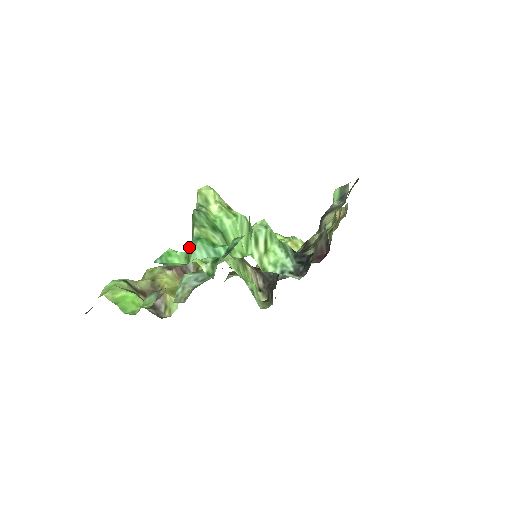
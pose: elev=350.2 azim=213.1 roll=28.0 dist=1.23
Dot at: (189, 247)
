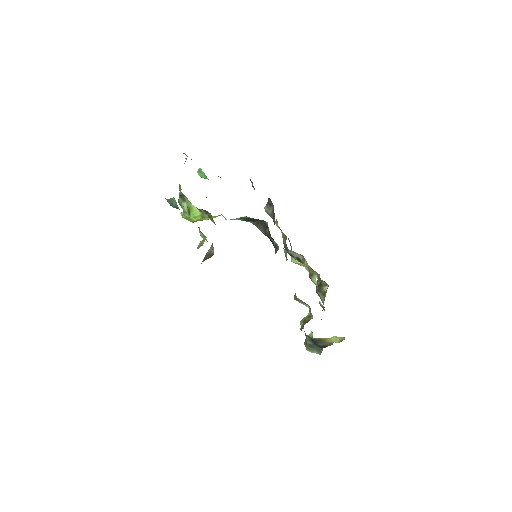
Dot at: (179, 188)
